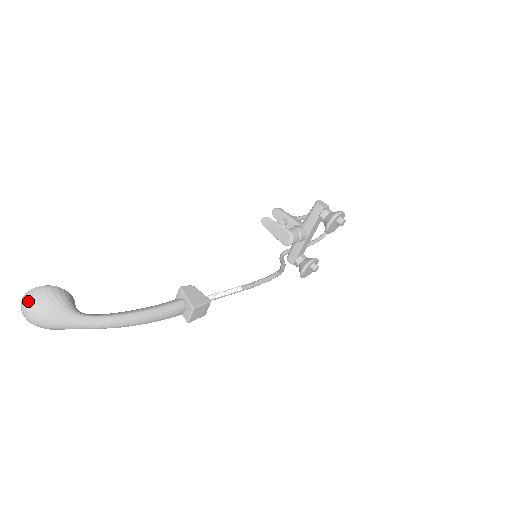
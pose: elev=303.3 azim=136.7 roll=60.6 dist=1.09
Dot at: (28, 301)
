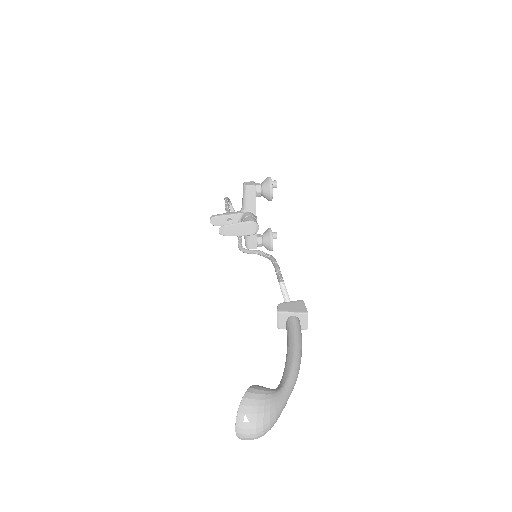
Dot at: (249, 420)
